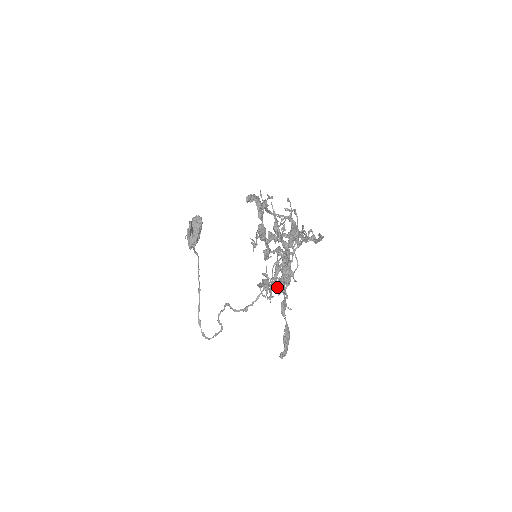
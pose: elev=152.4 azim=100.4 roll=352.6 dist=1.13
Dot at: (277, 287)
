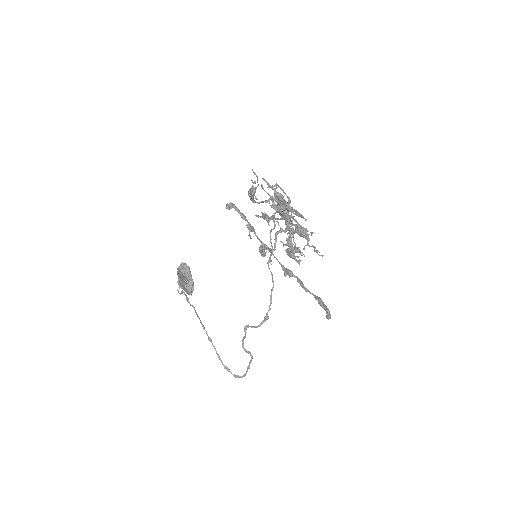
Dot at: (299, 250)
